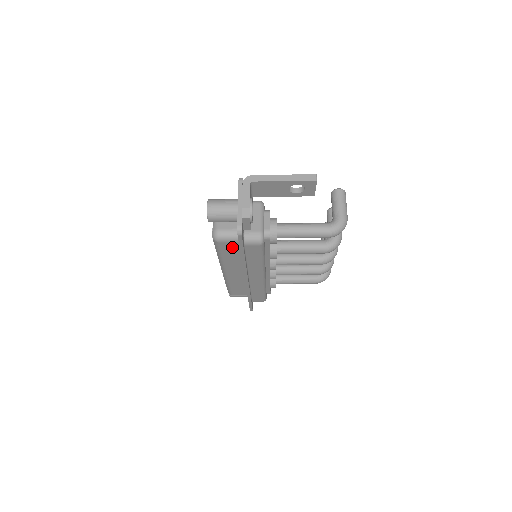
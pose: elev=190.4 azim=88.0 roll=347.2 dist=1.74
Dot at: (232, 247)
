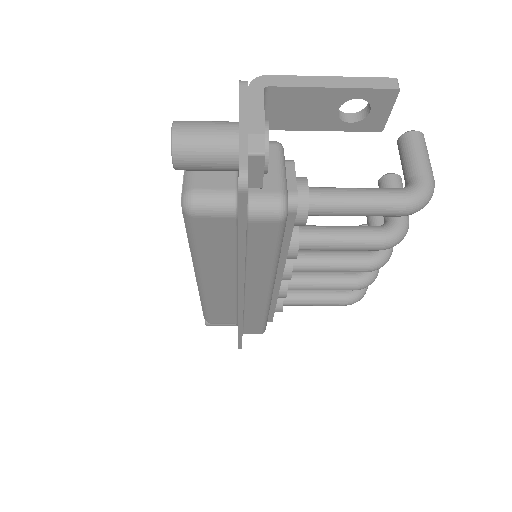
Dot at: (220, 229)
